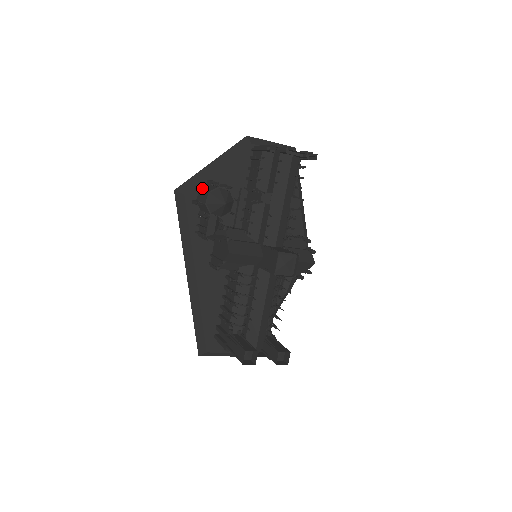
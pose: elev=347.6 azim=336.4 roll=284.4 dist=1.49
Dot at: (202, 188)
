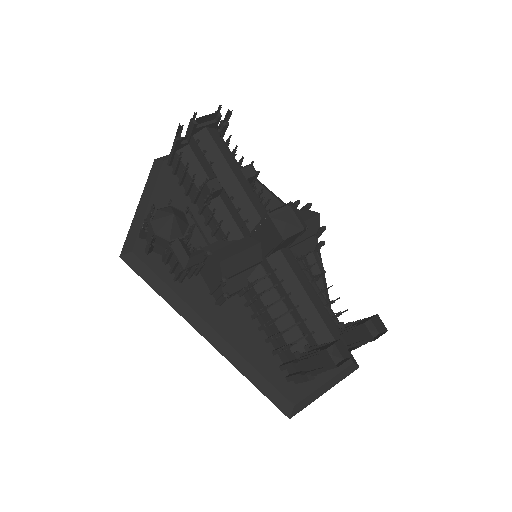
Dot at: (142, 226)
